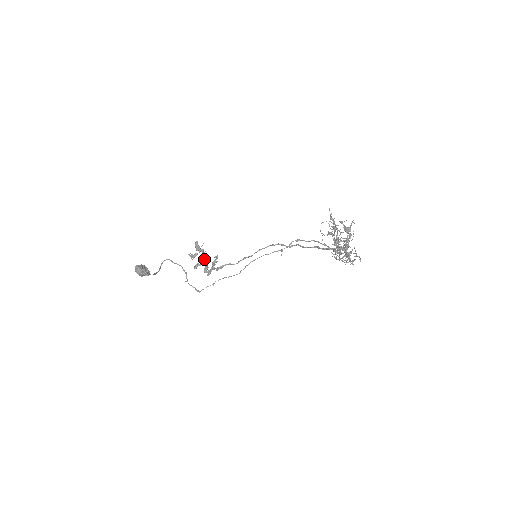
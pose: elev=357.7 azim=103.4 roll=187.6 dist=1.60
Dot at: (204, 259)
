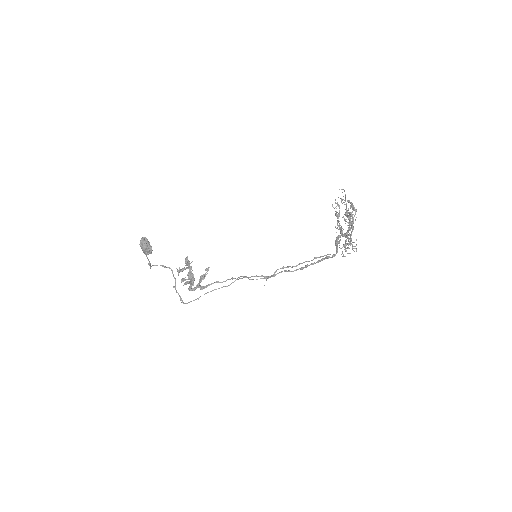
Dot at: (188, 281)
